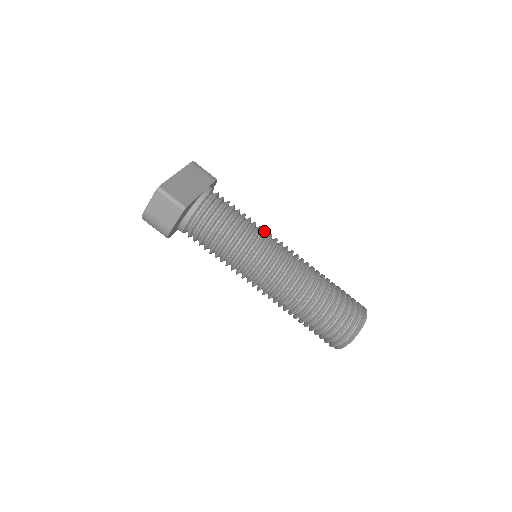
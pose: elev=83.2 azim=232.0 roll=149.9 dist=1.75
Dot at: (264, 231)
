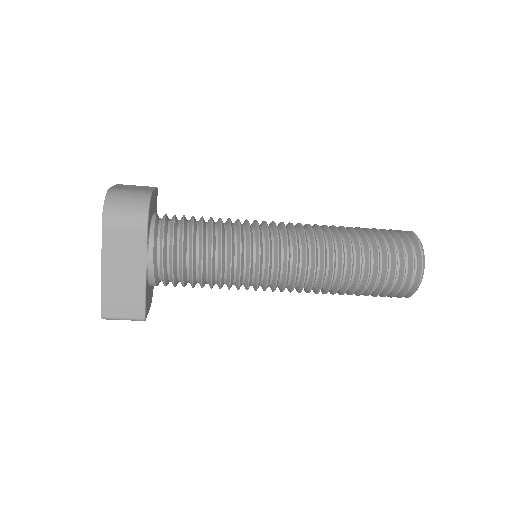
Dot at: (247, 252)
